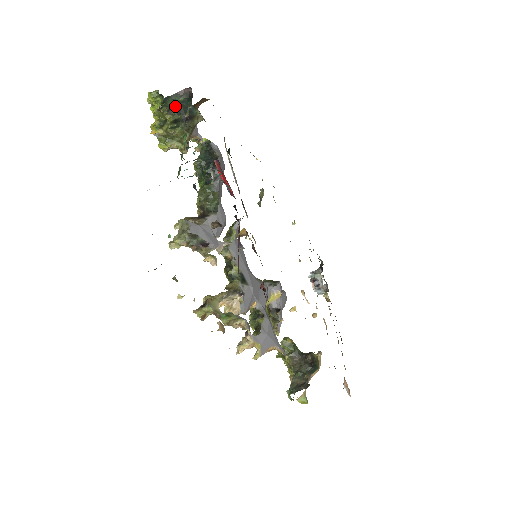
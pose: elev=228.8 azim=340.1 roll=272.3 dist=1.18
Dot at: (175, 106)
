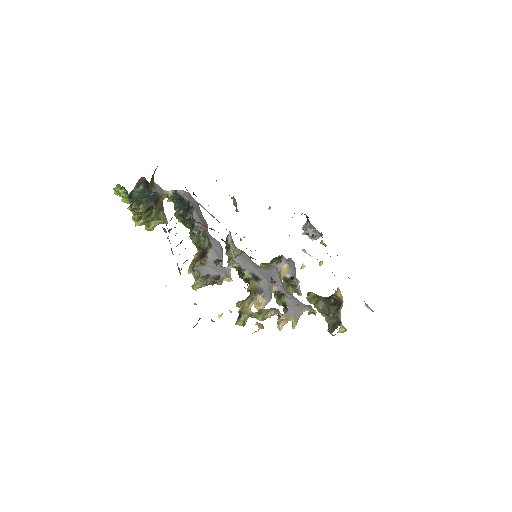
Dot at: (141, 199)
